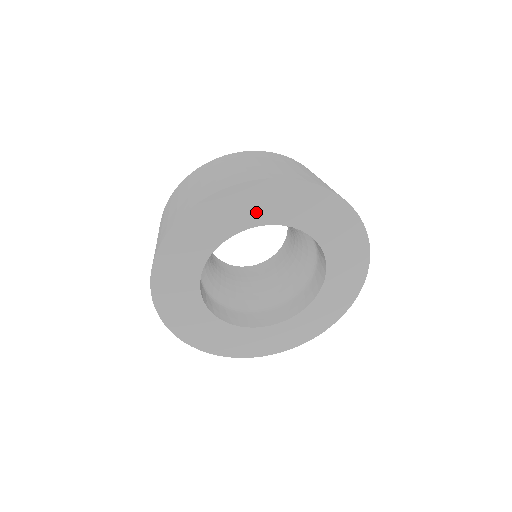
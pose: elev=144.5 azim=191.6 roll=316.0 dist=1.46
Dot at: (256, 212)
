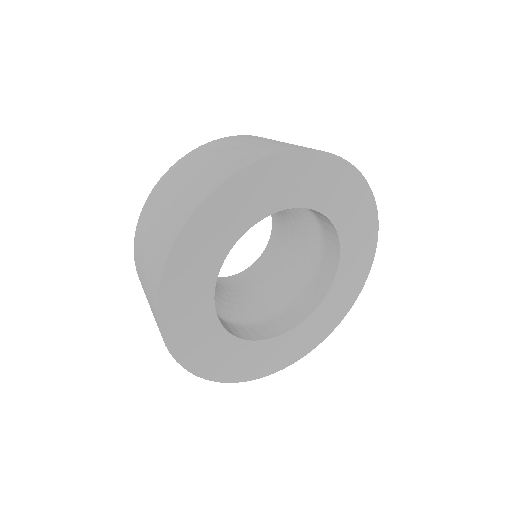
Dot at: (244, 212)
